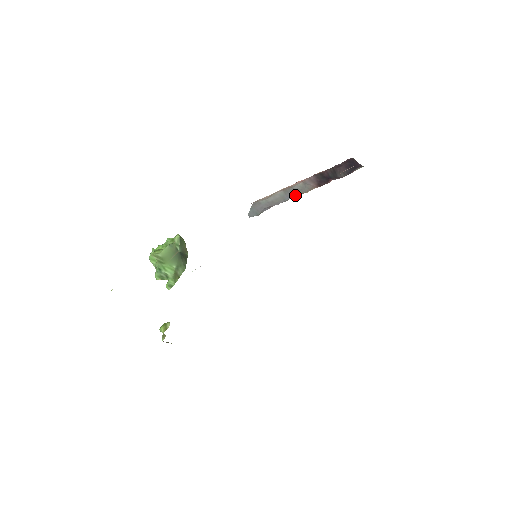
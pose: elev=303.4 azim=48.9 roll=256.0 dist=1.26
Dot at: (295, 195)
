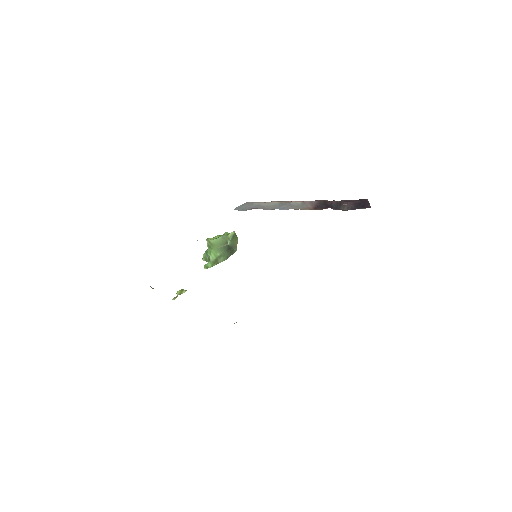
Dot at: (287, 208)
